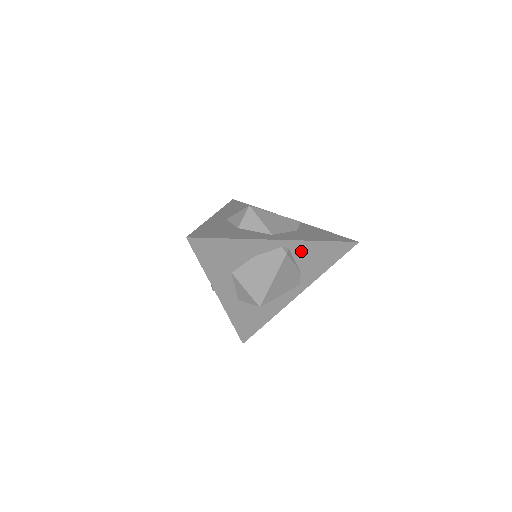
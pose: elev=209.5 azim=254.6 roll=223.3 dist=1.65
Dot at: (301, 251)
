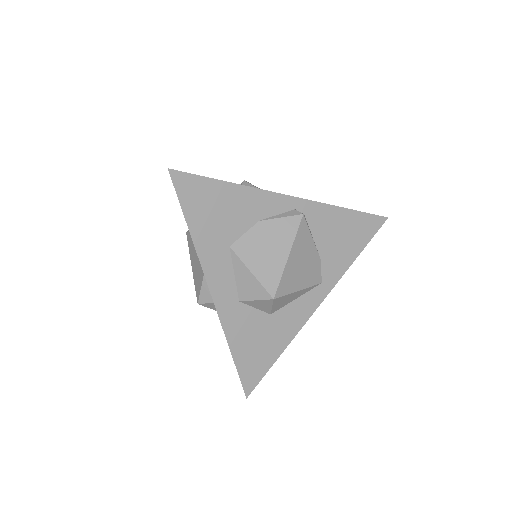
Dot at: (319, 221)
